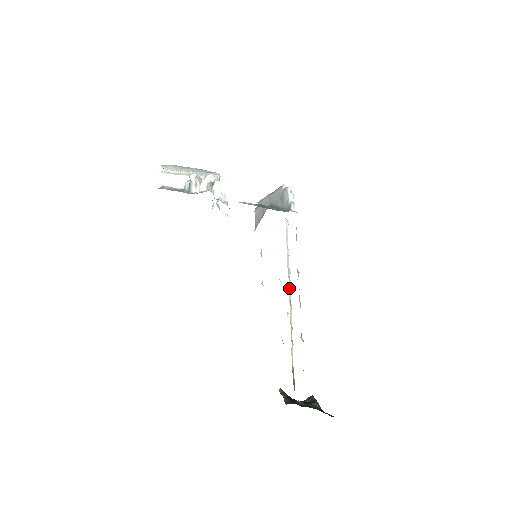
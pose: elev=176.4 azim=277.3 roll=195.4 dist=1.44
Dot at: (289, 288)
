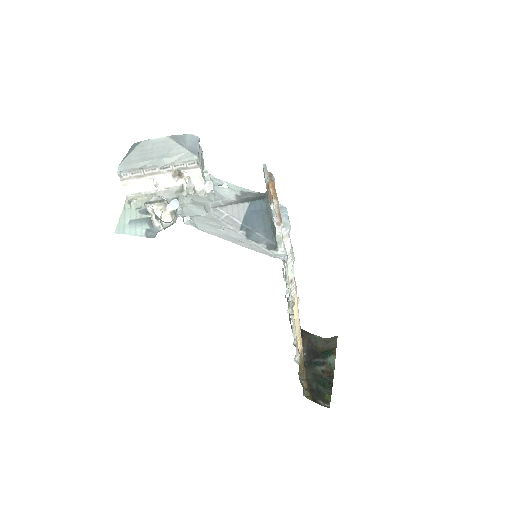
Dot at: occluded
